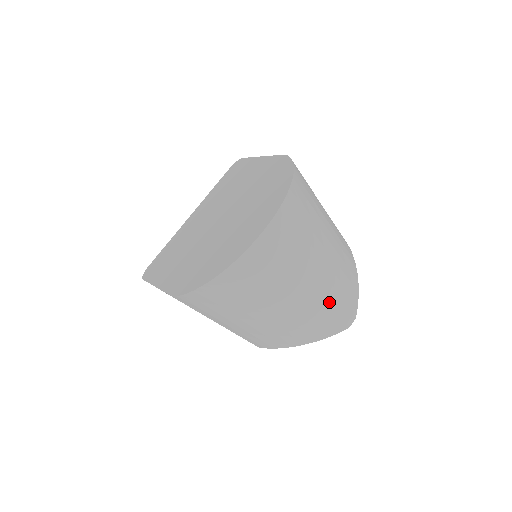
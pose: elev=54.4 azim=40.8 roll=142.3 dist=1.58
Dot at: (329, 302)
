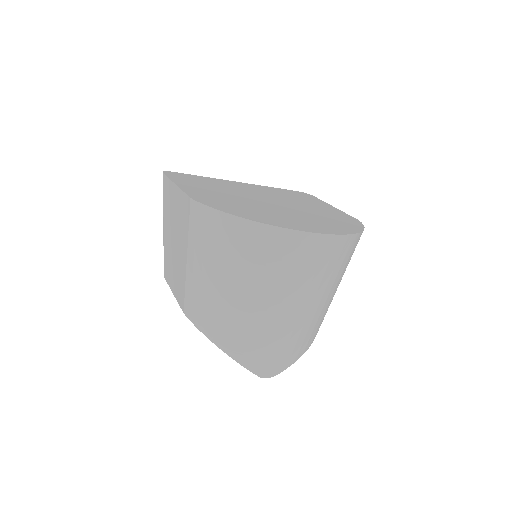
Dot at: (277, 341)
